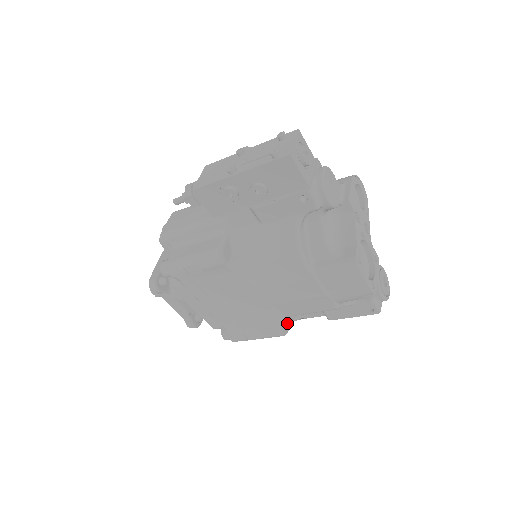
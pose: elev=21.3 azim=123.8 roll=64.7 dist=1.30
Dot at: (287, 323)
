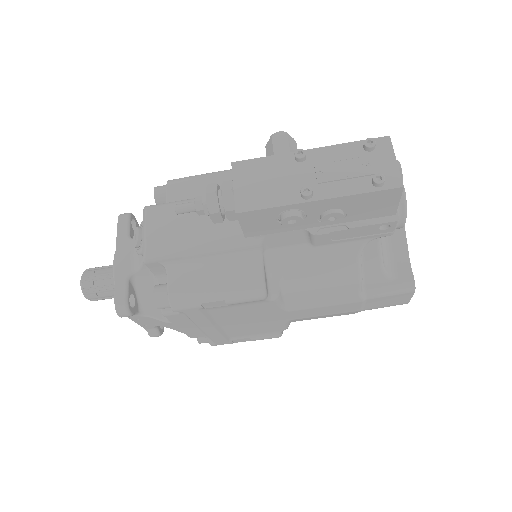
Dot at: occluded
